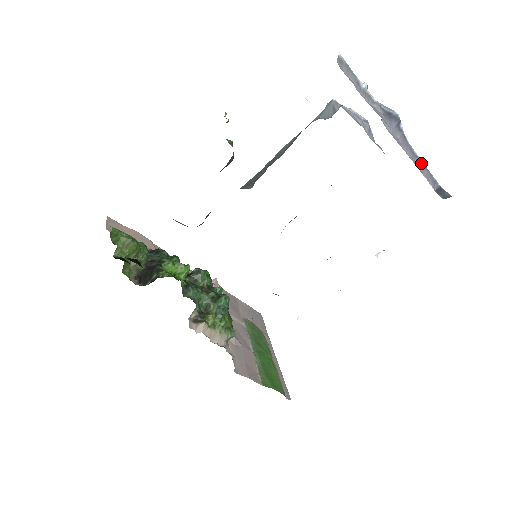
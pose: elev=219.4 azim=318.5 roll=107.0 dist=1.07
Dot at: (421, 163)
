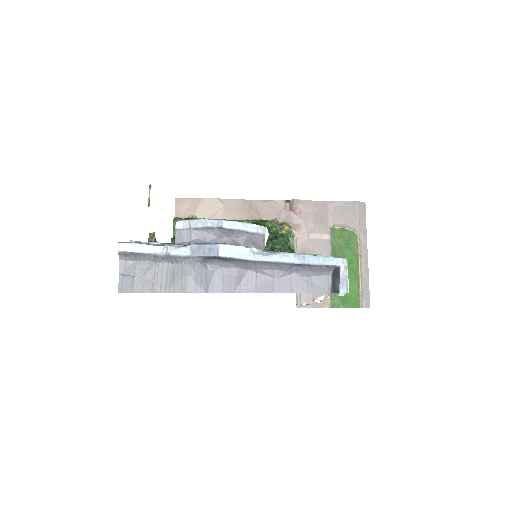
Dot at: (289, 265)
